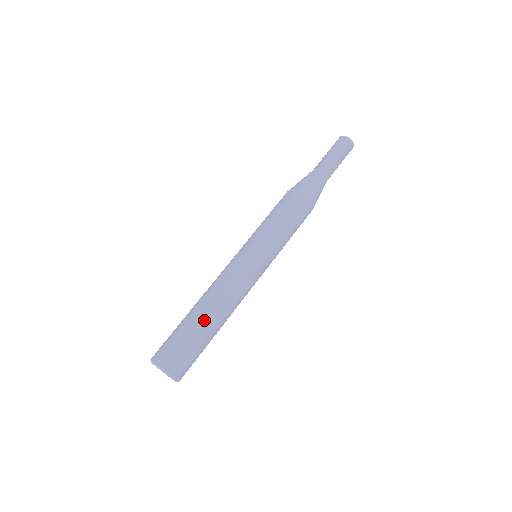
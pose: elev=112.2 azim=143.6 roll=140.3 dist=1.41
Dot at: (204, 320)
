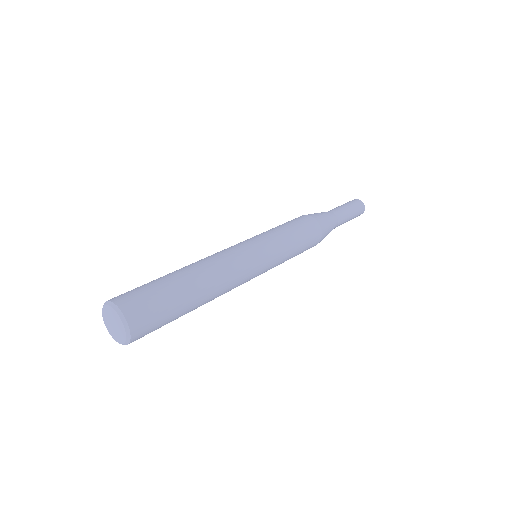
Dot at: (188, 282)
